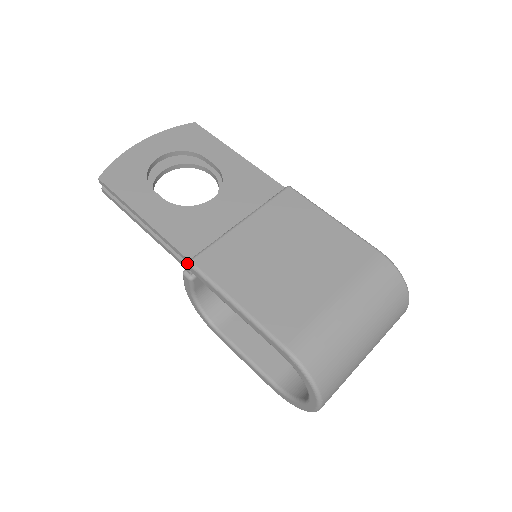
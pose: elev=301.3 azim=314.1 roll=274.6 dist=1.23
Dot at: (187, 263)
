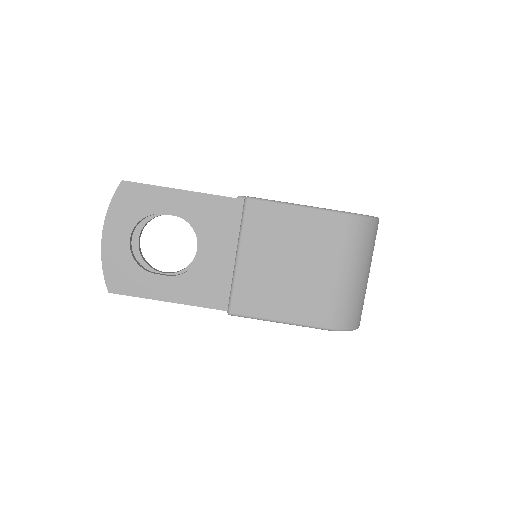
Dot at: occluded
